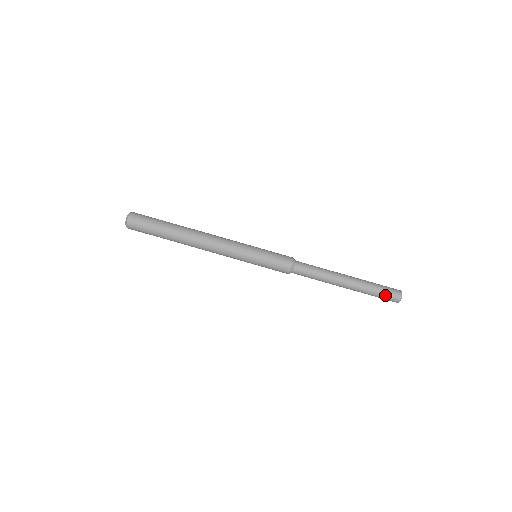
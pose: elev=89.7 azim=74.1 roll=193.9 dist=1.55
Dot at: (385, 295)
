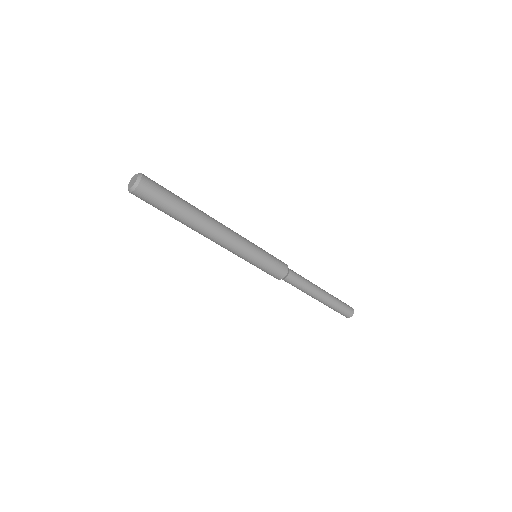
Dot at: occluded
